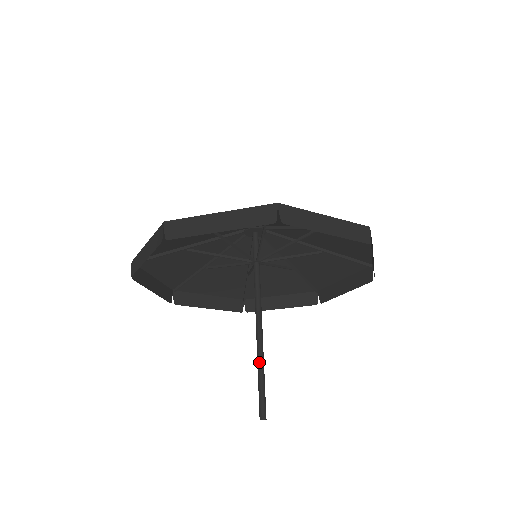
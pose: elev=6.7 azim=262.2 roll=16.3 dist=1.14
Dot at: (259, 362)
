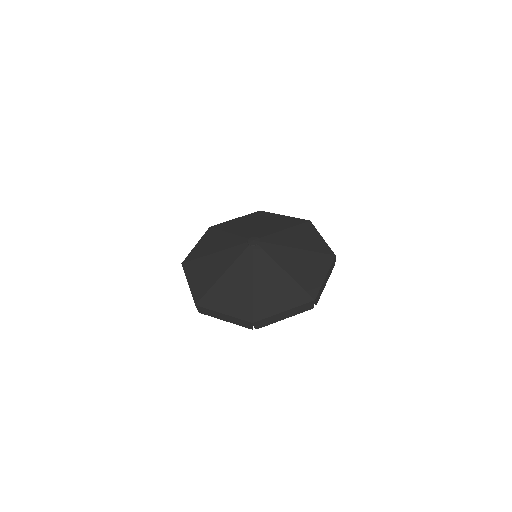
Dot at: occluded
